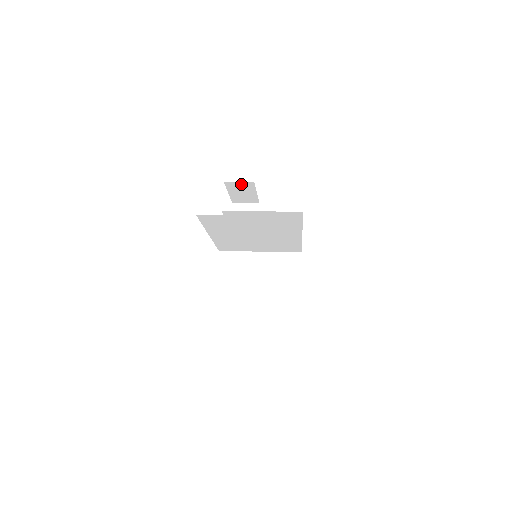
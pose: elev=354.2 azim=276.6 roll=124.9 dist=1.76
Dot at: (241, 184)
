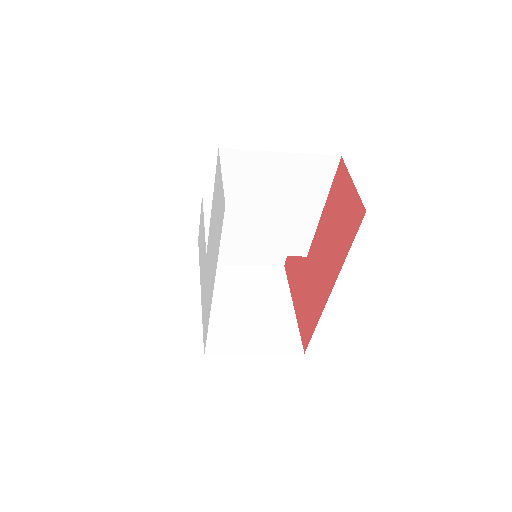
Dot at: occluded
